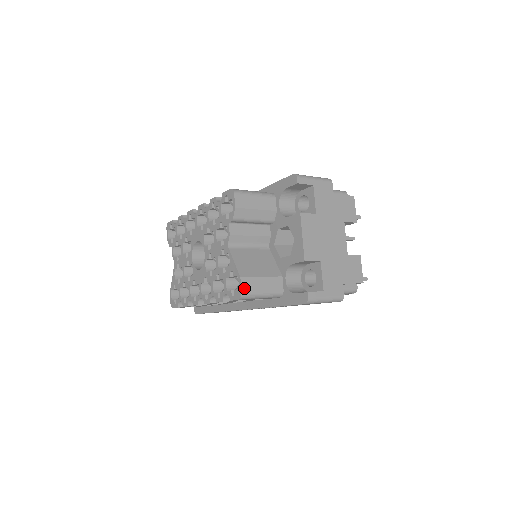
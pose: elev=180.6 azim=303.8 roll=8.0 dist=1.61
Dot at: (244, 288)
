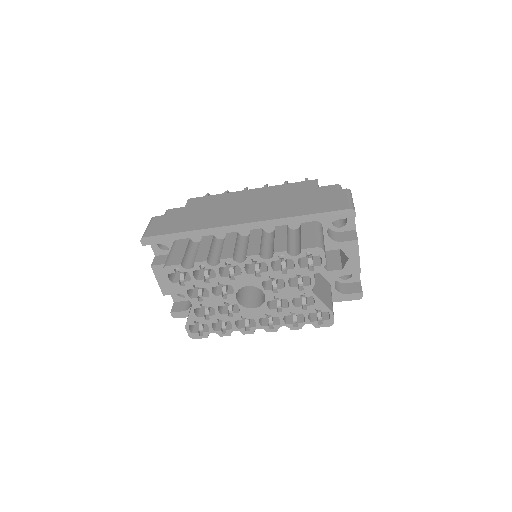
Dot at: occluded
